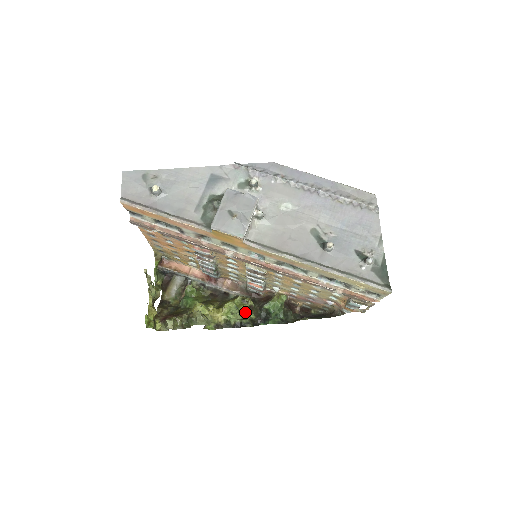
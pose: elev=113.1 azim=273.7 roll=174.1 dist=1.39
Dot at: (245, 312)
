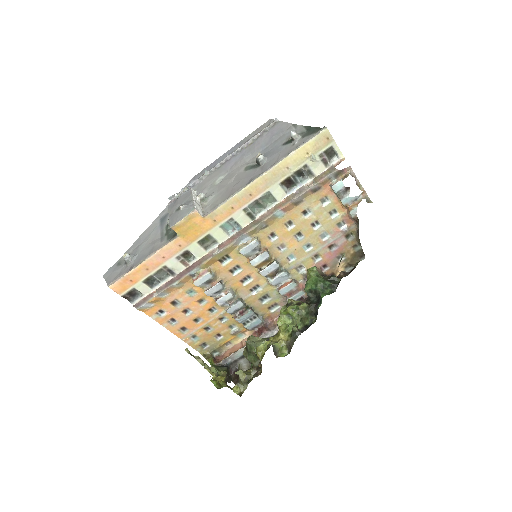
Dot at: (296, 310)
